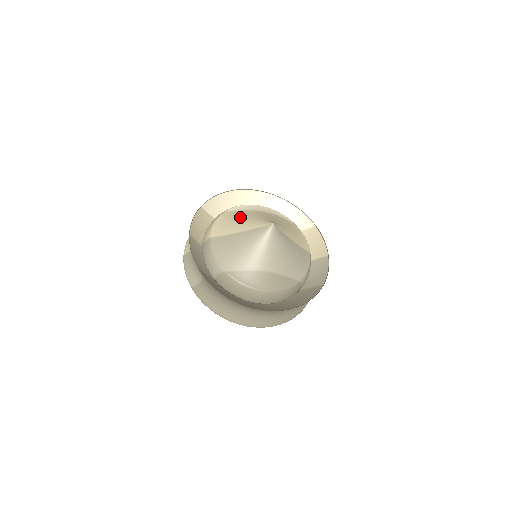
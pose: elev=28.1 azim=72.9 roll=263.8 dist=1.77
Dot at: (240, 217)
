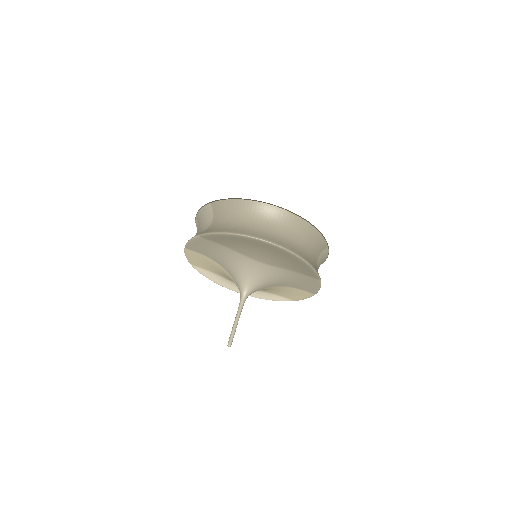
Dot at: occluded
